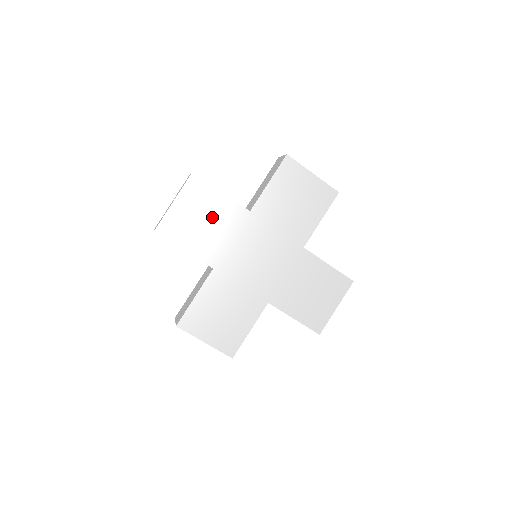
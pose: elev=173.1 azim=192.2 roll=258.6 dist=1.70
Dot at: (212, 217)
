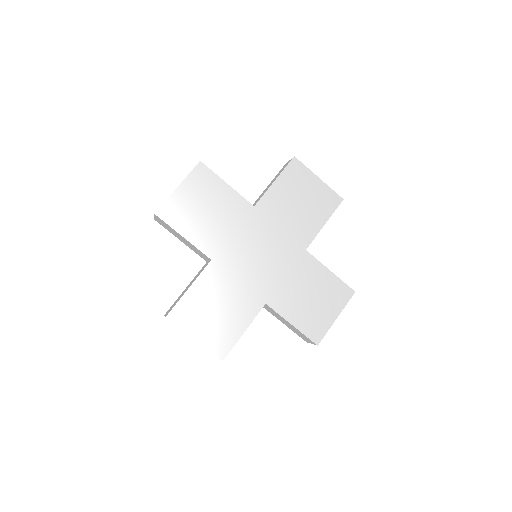
Dot at: (215, 207)
